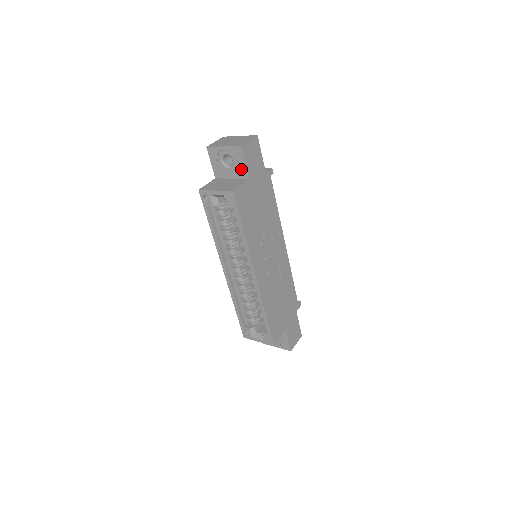
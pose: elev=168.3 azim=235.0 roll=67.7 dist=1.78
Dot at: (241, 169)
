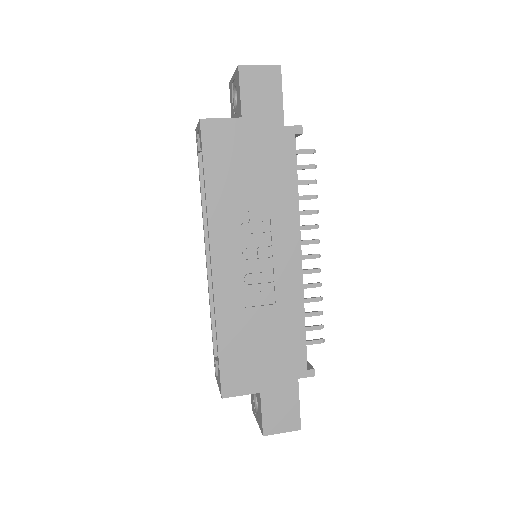
Dot at: (239, 104)
